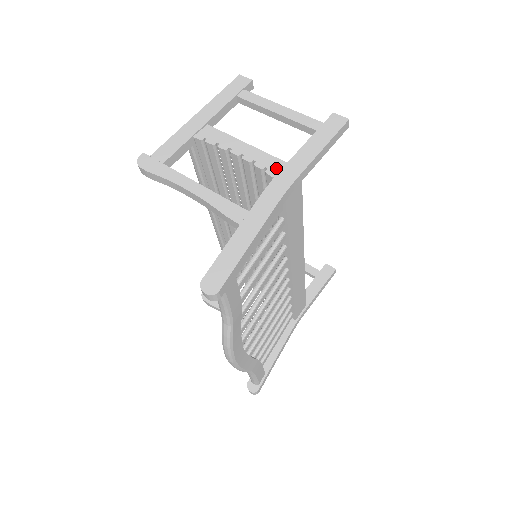
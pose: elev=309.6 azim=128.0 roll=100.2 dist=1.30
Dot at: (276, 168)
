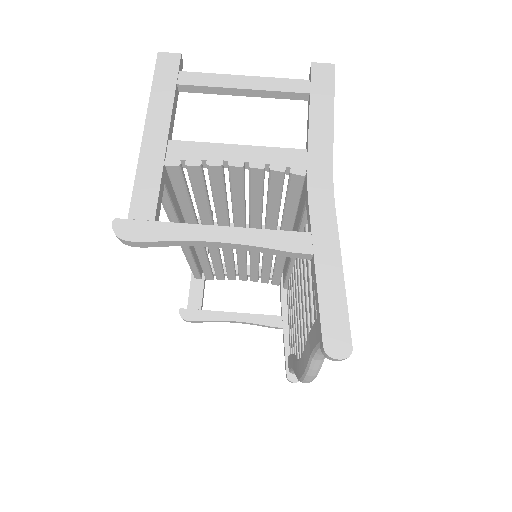
Dot at: (299, 162)
